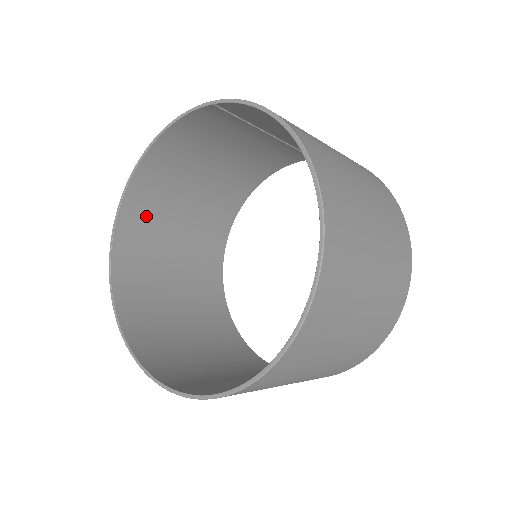
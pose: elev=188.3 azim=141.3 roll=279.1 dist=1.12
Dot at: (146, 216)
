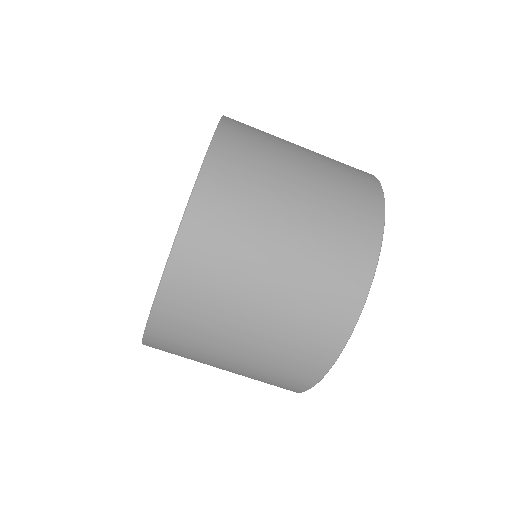
Dot at: occluded
